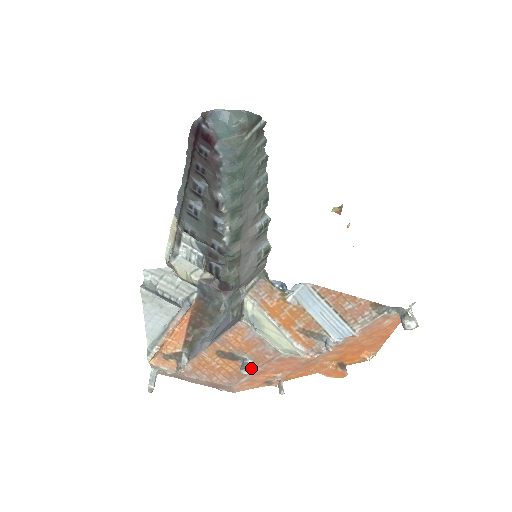
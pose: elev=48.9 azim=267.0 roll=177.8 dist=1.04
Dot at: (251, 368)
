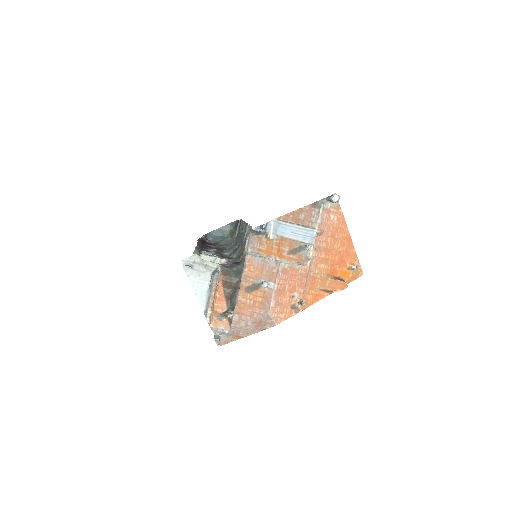
Dot at: (271, 288)
